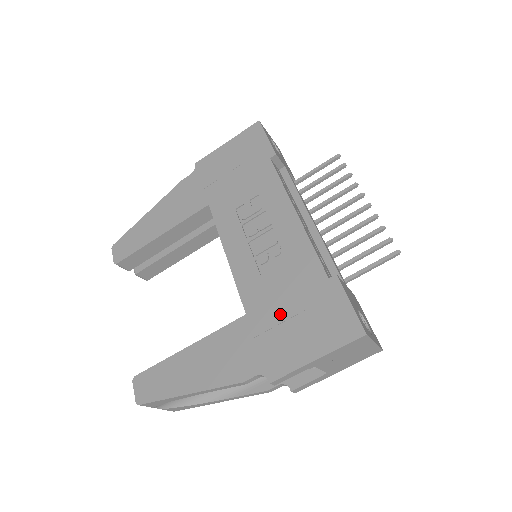
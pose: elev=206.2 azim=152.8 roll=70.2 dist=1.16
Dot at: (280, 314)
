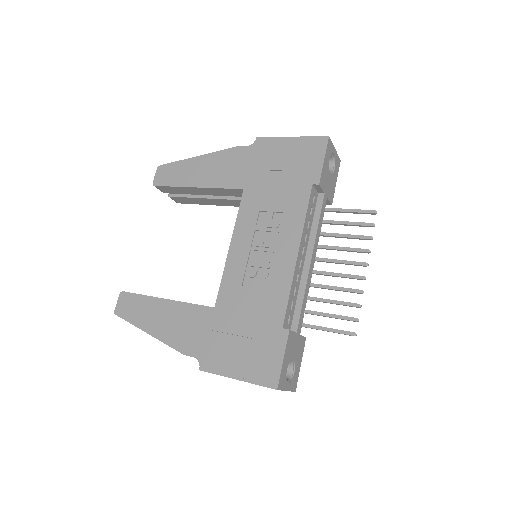
Dot at: (235, 327)
